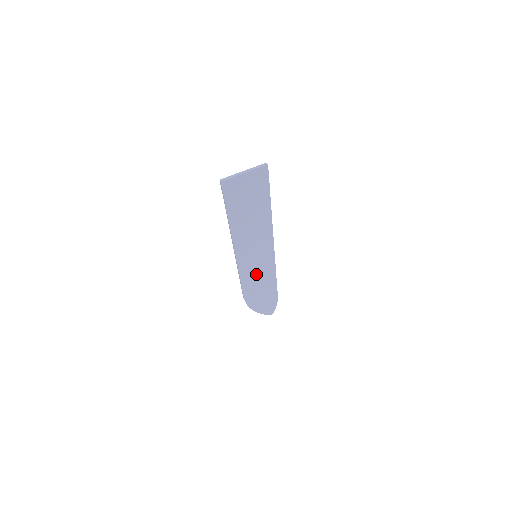
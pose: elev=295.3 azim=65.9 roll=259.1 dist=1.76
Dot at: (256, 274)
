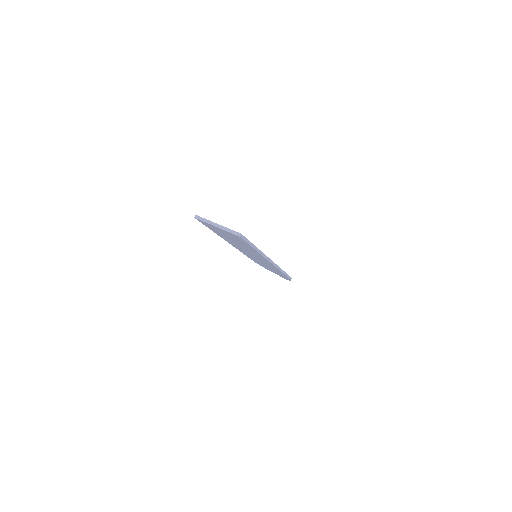
Dot at: (260, 261)
